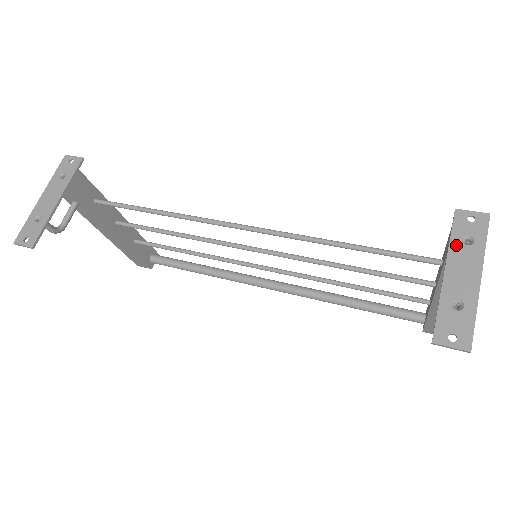
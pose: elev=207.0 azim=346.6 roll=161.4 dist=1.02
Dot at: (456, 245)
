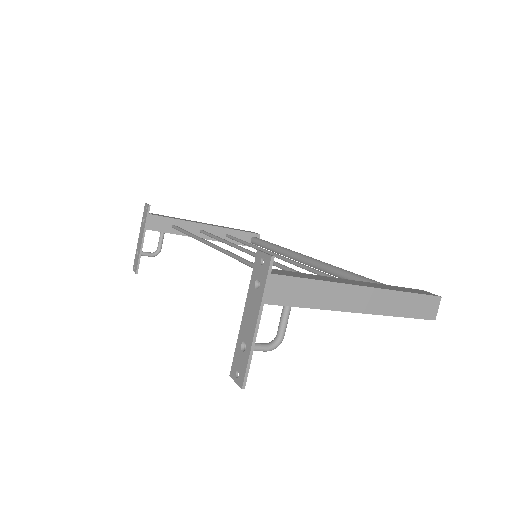
Dot at: (251, 289)
